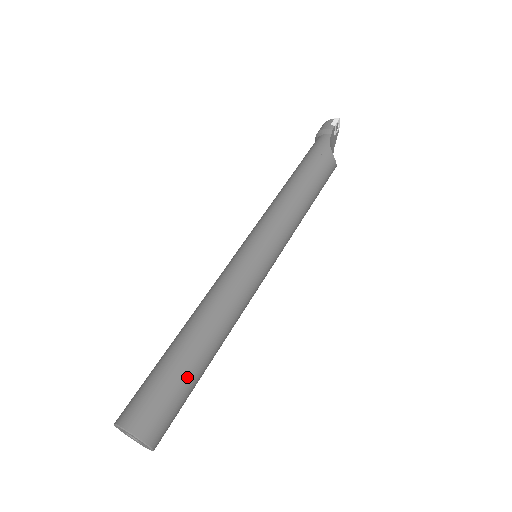
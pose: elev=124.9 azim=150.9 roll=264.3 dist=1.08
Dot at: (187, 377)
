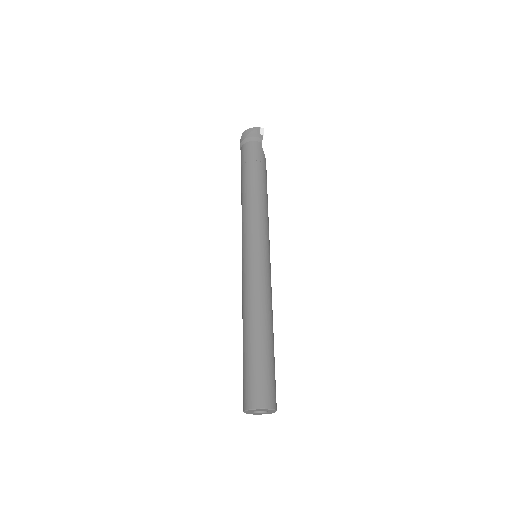
Dot at: (274, 360)
